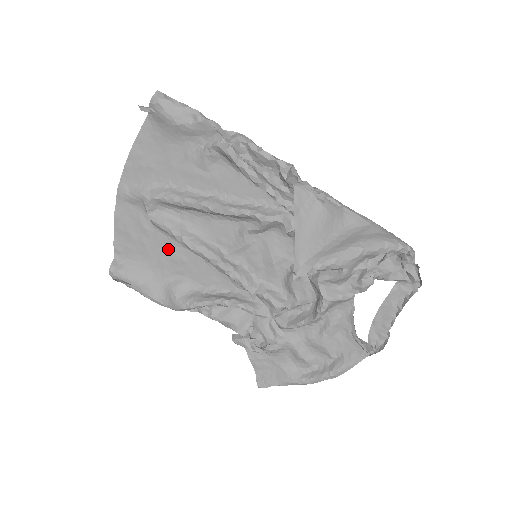
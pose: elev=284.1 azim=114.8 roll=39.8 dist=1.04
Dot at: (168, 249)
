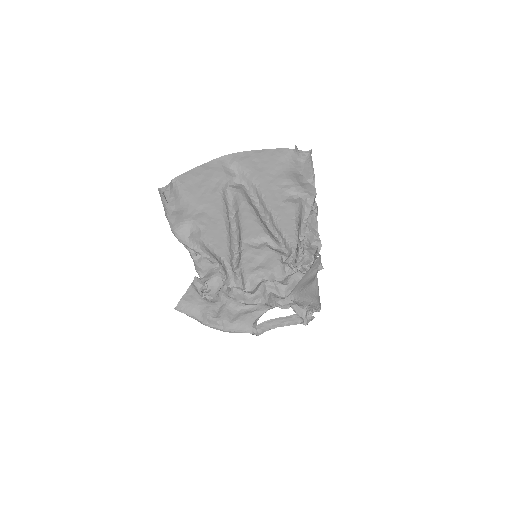
Dot at: (213, 208)
